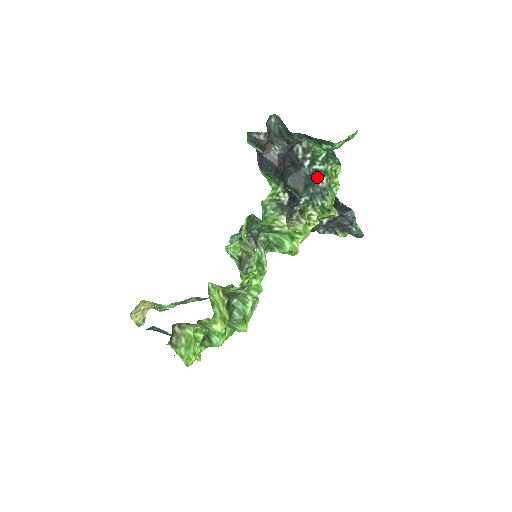
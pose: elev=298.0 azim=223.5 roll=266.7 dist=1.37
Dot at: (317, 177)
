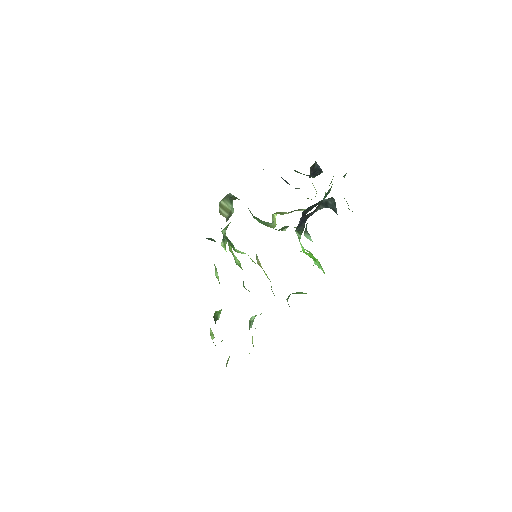
Dot at: occluded
